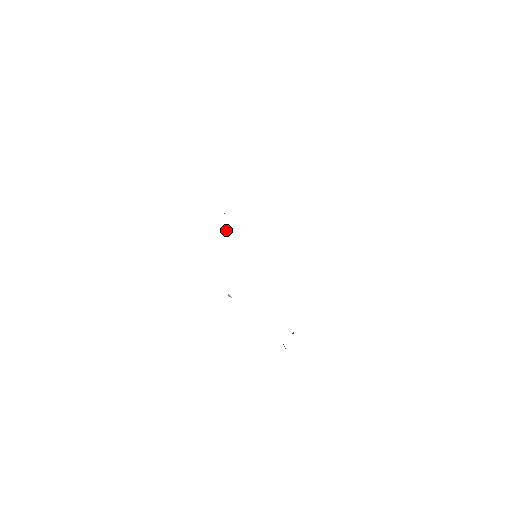
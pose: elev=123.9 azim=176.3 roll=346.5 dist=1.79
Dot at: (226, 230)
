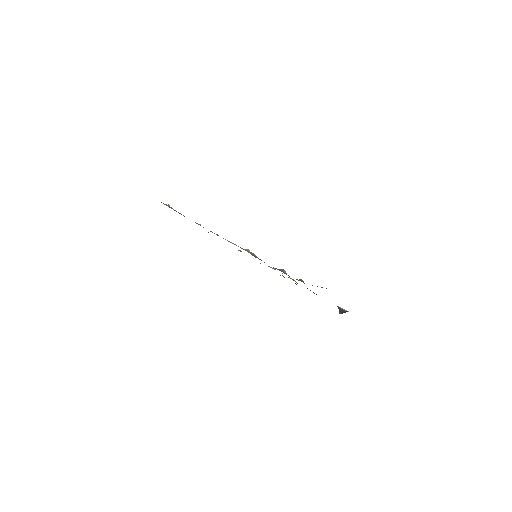
Dot at: occluded
